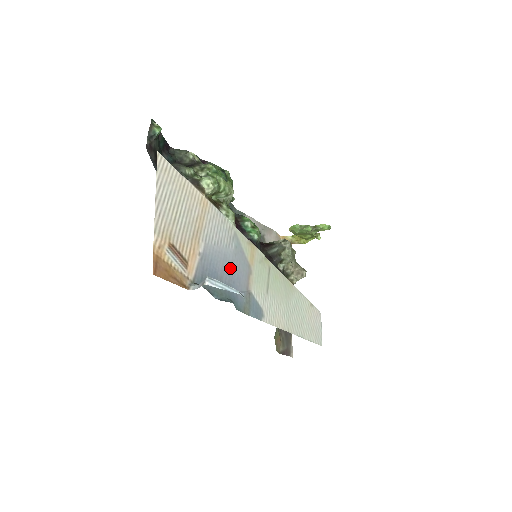
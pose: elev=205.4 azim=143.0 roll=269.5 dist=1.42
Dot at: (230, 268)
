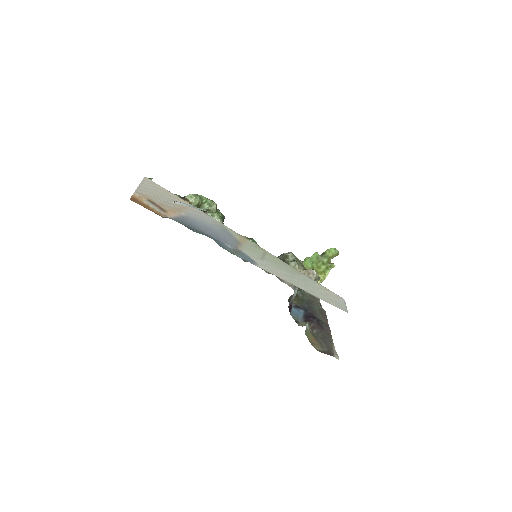
Dot at: (215, 233)
